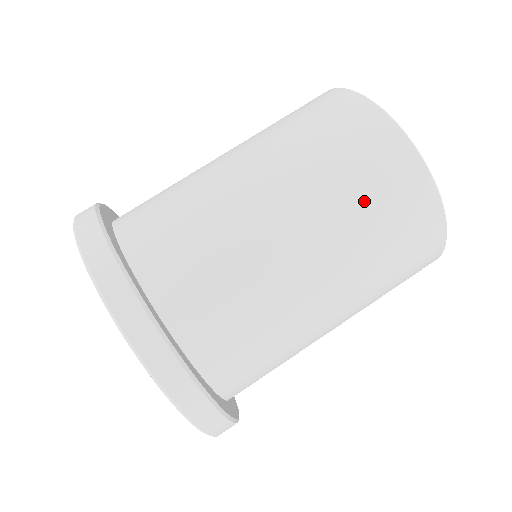
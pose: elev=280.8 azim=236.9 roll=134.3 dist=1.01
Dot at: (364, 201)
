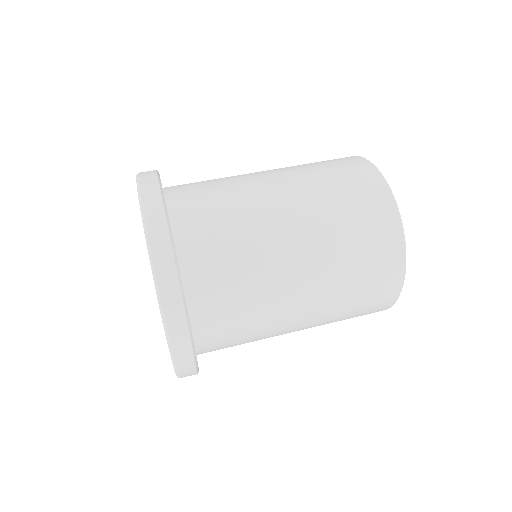
Dot at: (352, 241)
